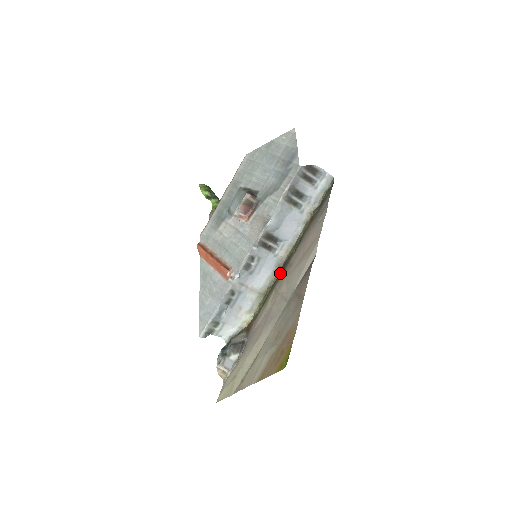
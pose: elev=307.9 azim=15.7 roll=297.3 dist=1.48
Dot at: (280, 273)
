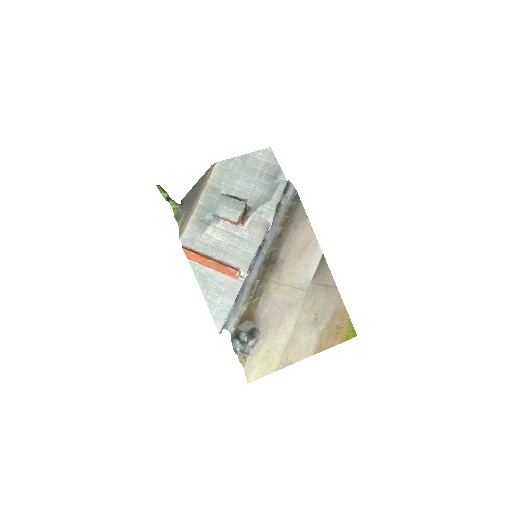
Dot at: (267, 268)
